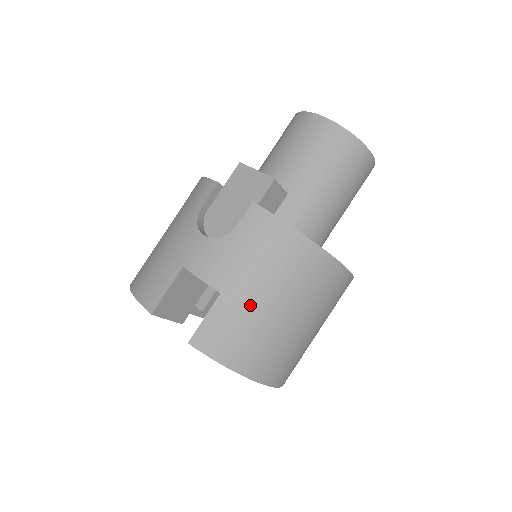
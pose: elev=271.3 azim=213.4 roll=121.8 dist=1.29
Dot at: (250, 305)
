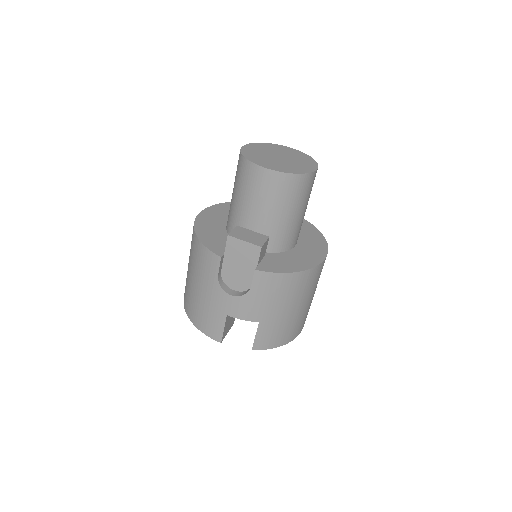
Dot at: (279, 319)
